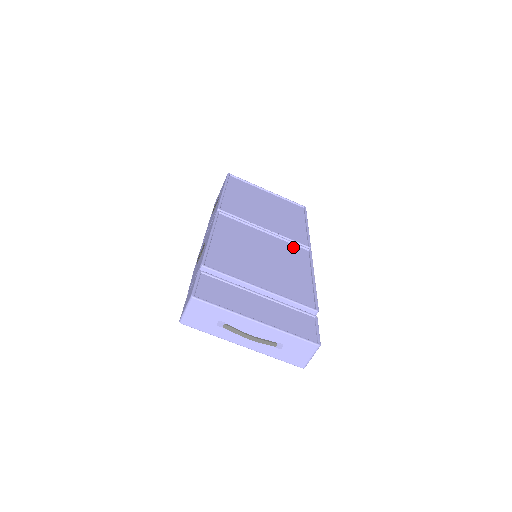
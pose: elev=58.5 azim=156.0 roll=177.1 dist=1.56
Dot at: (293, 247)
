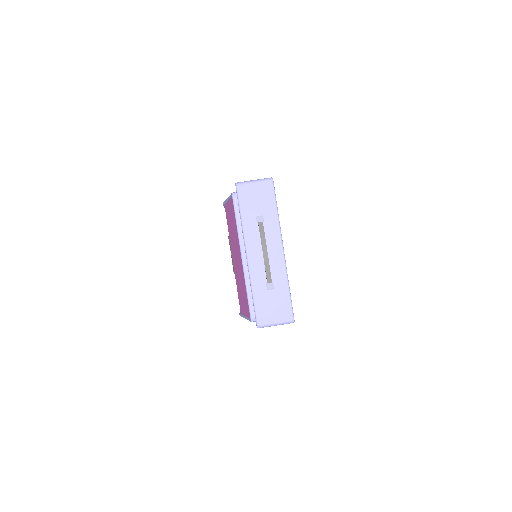
Dot at: occluded
